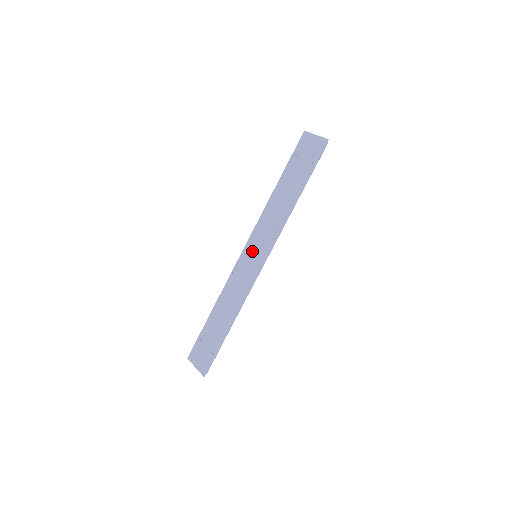
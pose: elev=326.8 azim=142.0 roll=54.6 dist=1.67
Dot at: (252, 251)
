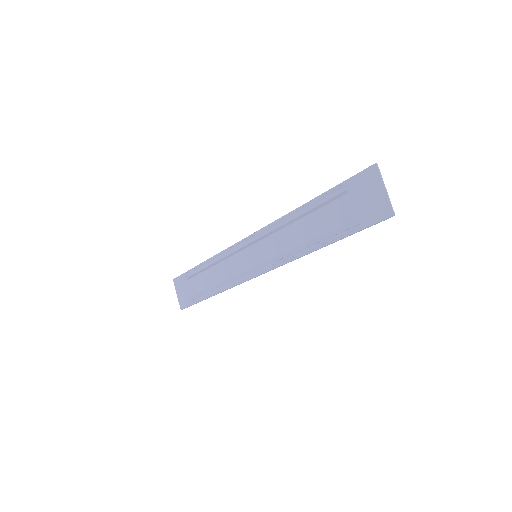
Dot at: (253, 250)
